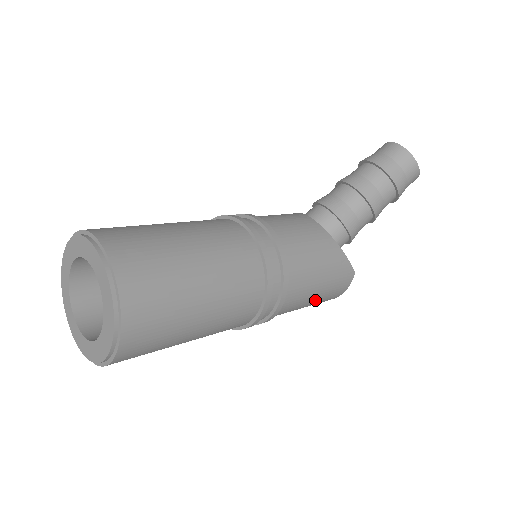
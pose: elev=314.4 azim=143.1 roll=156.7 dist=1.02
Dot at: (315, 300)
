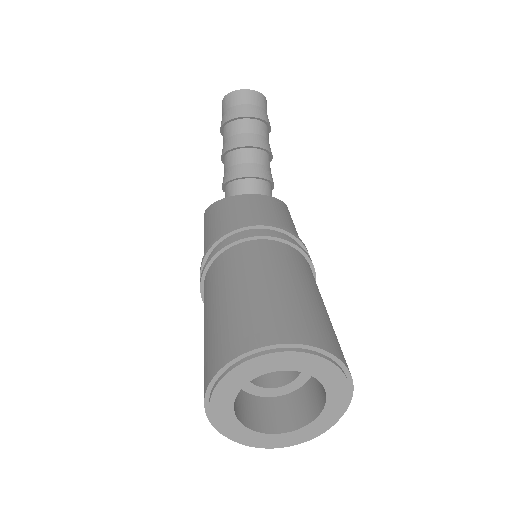
Dot at: occluded
